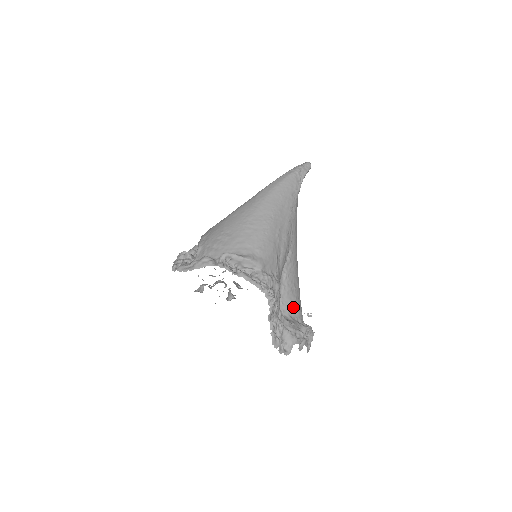
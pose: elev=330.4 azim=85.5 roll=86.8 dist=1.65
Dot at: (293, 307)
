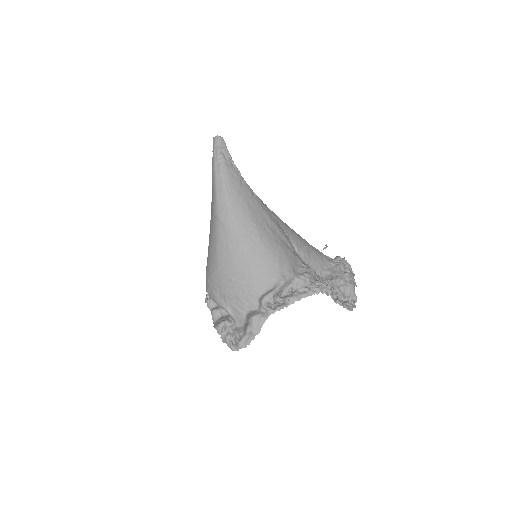
Dot at: (320, 262)
